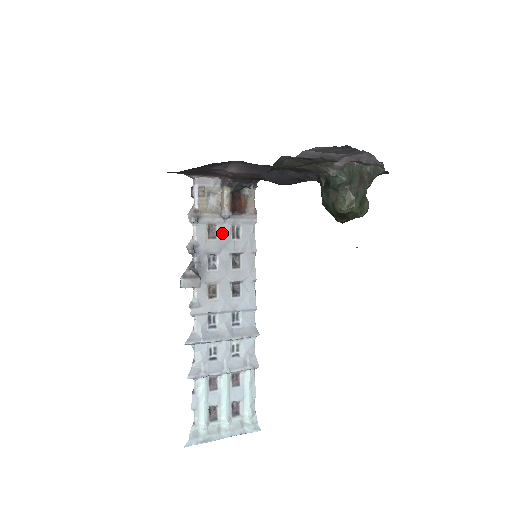
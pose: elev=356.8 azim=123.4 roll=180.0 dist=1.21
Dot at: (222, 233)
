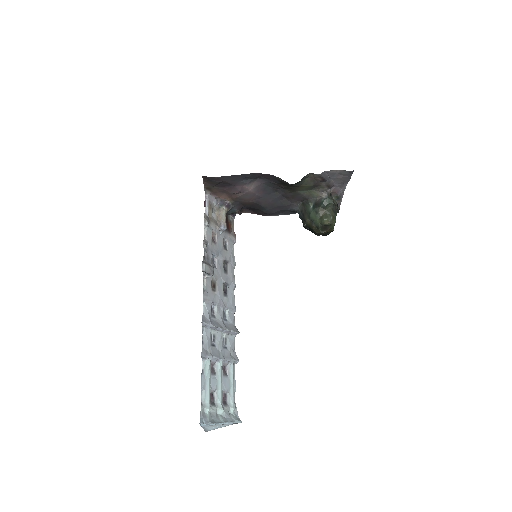
Dot at: (219, 242)
